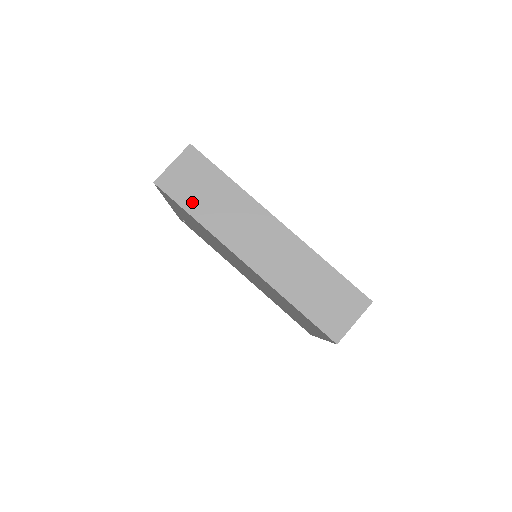
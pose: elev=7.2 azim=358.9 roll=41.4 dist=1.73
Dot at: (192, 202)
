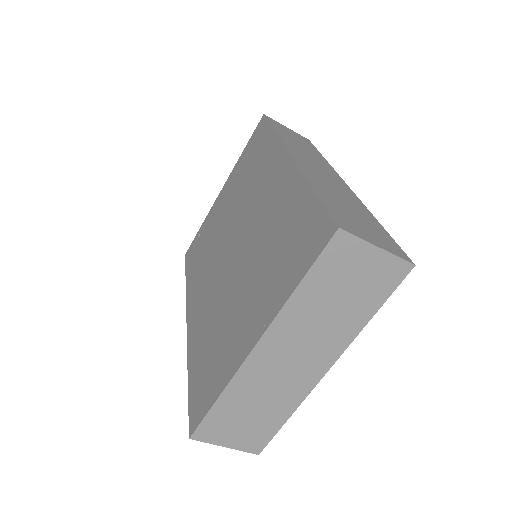
Dot at: (282, 131)
